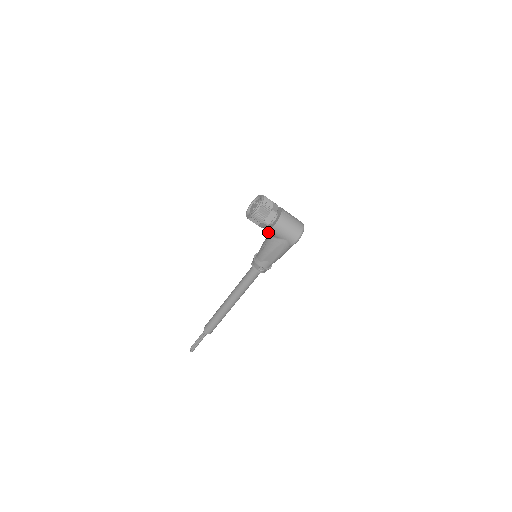
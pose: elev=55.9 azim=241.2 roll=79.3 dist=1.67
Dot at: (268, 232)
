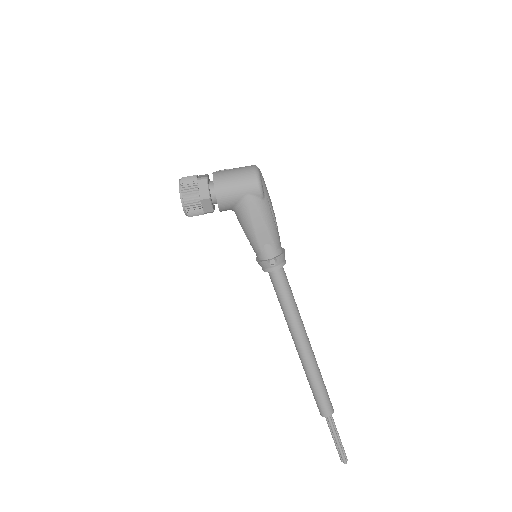
Dot at: (223, 208)
